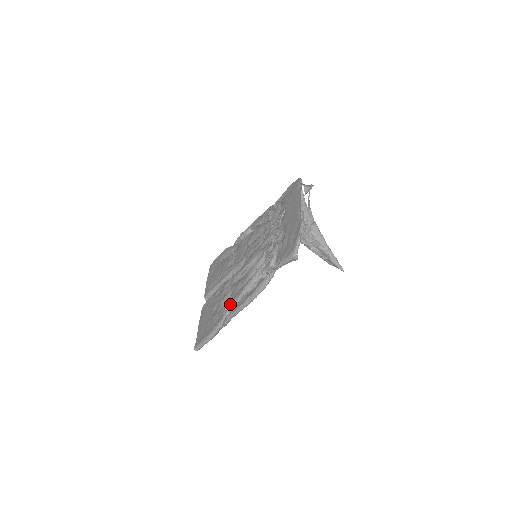
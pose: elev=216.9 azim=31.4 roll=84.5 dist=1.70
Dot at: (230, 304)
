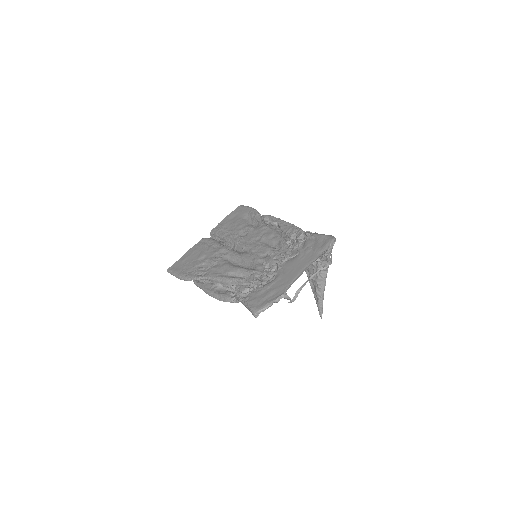
Dot at: (206, 275)
